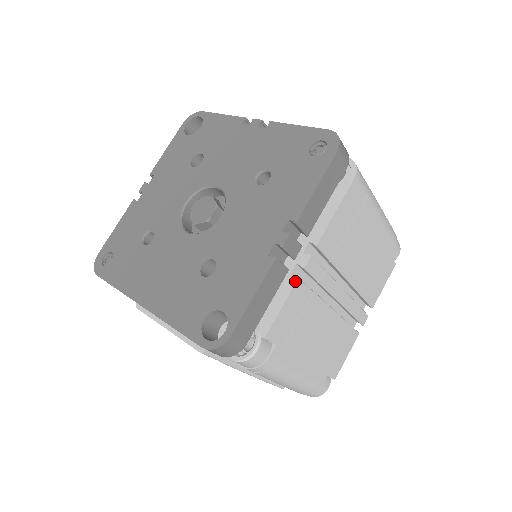
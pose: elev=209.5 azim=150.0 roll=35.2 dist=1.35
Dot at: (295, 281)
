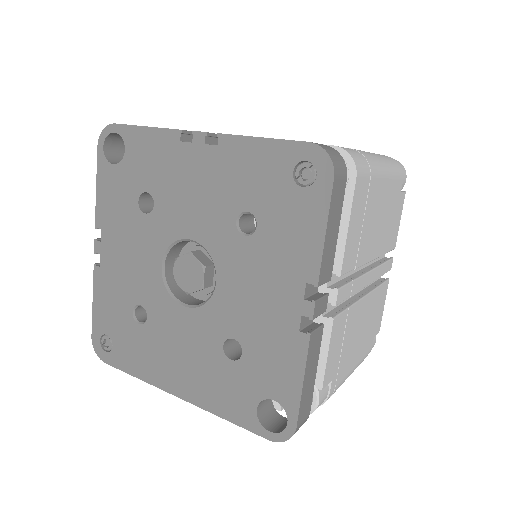
Dot at: (331, 323)
